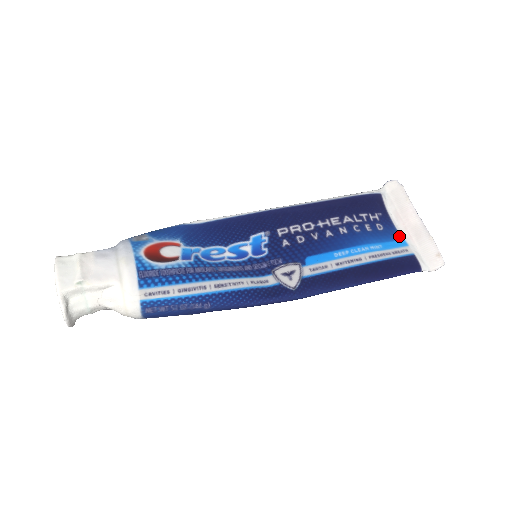
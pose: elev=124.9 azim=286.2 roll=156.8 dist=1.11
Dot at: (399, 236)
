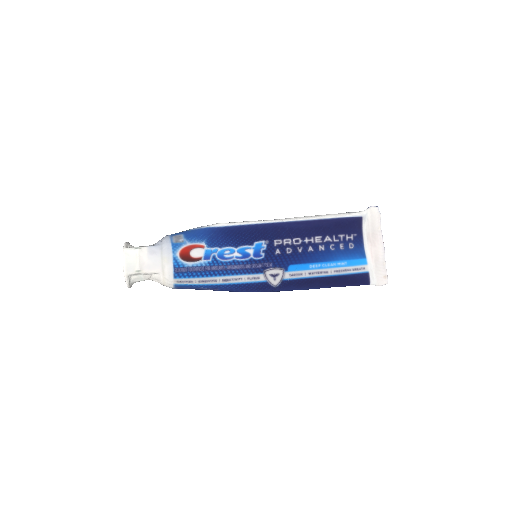
Dot at: (364, 255)
